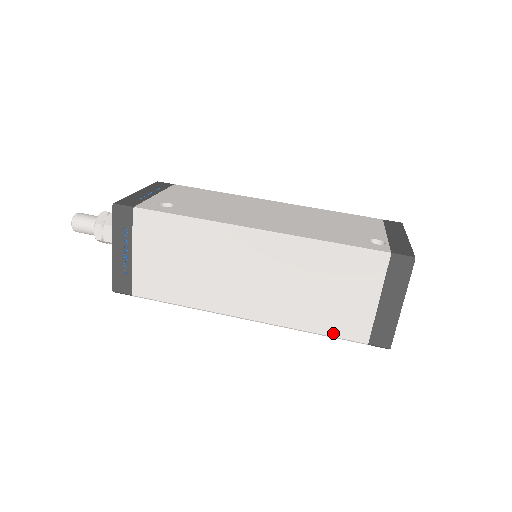
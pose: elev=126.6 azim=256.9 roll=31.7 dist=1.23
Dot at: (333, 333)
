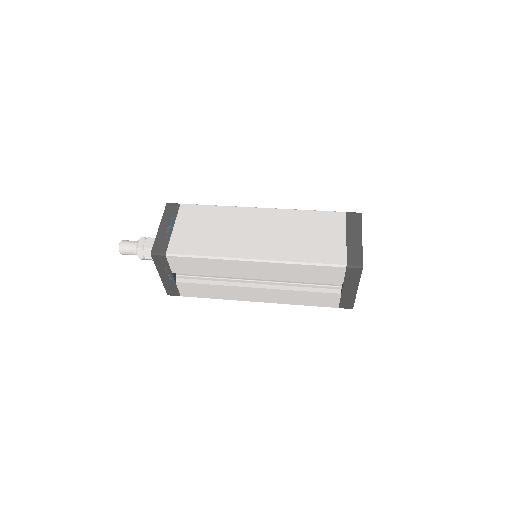
Dot at: (320, 261)
